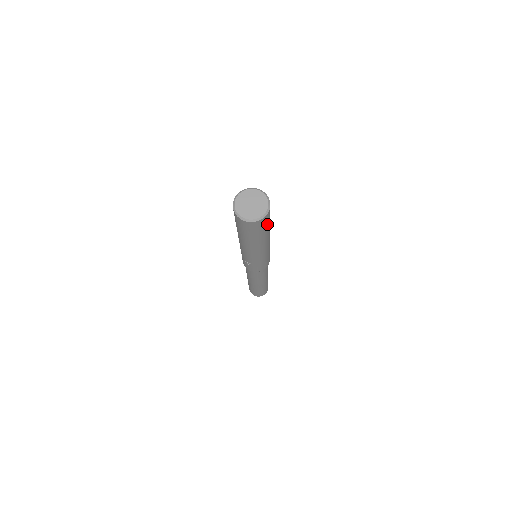
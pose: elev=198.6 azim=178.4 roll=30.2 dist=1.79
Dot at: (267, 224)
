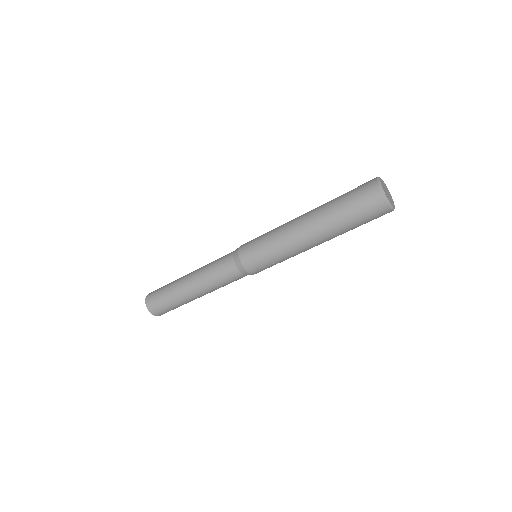
Dot at: occluded
